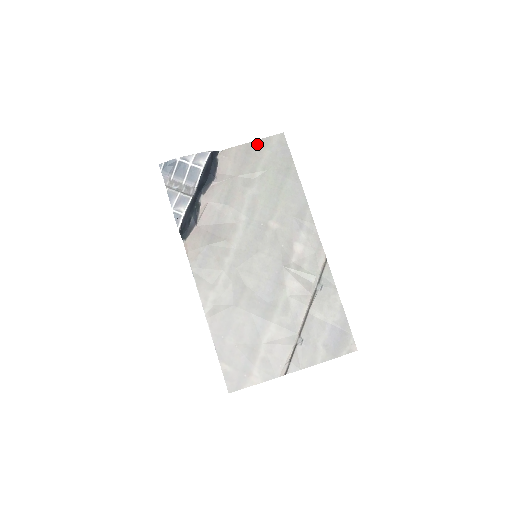
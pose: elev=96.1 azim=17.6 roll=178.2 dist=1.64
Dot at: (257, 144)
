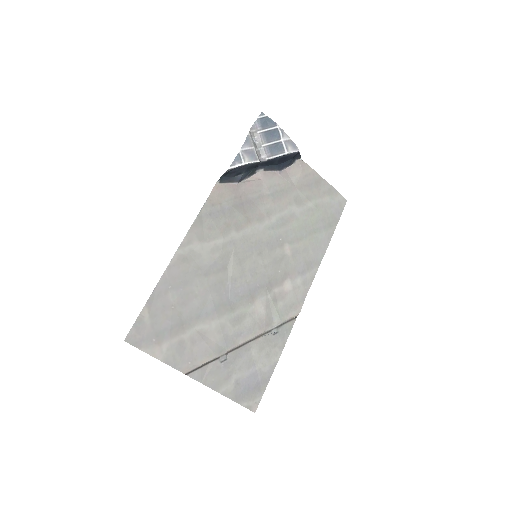
Dot at: (327, 186)
